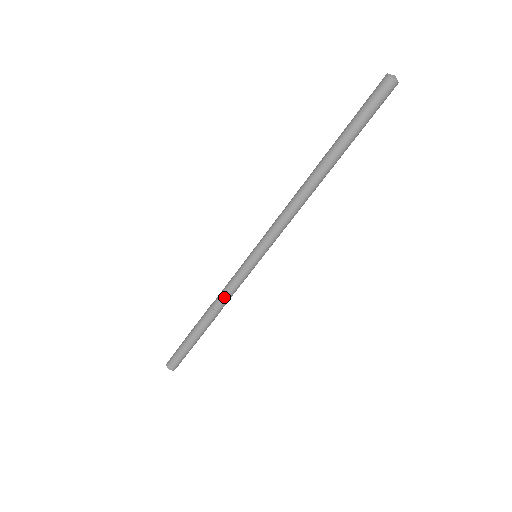
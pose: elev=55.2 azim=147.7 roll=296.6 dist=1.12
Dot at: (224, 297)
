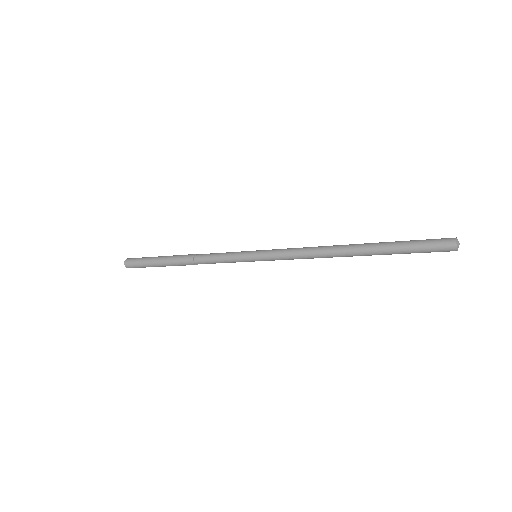
Dot at: (209, 261)
